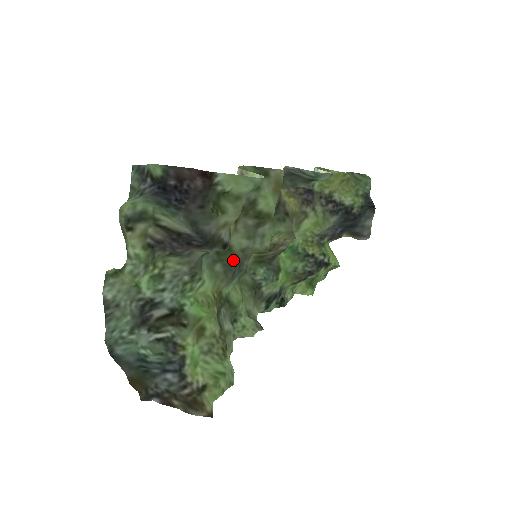
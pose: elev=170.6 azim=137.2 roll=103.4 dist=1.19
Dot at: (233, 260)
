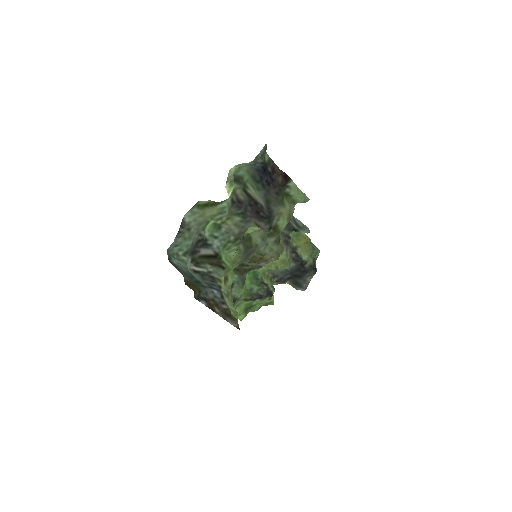
Dot at: (250, 248)
